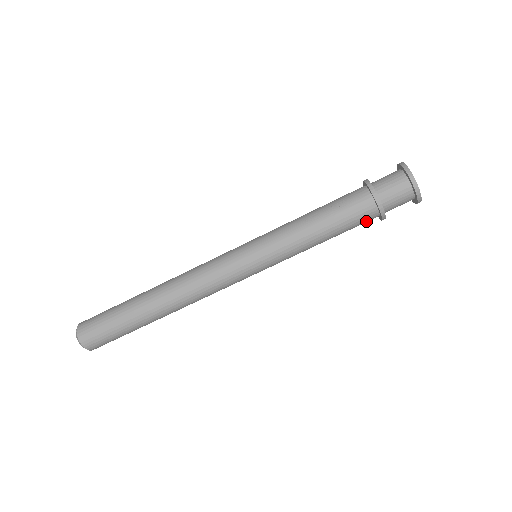
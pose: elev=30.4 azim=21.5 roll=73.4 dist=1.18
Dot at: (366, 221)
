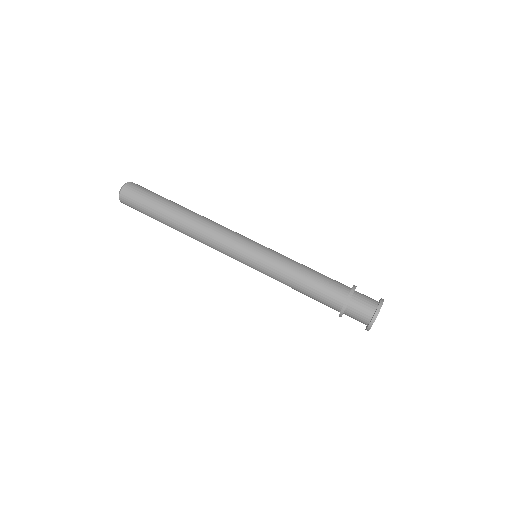
Dot at: (330, 307)
